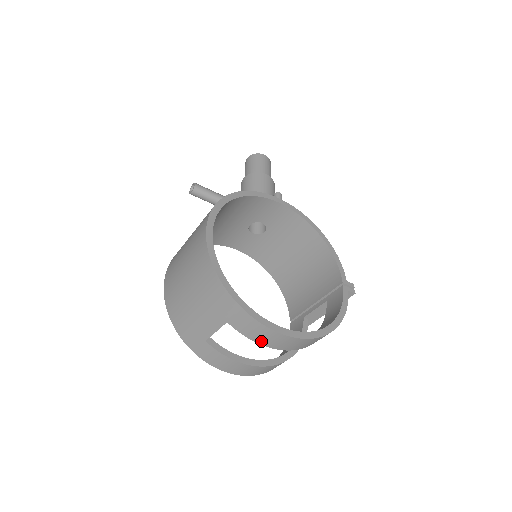
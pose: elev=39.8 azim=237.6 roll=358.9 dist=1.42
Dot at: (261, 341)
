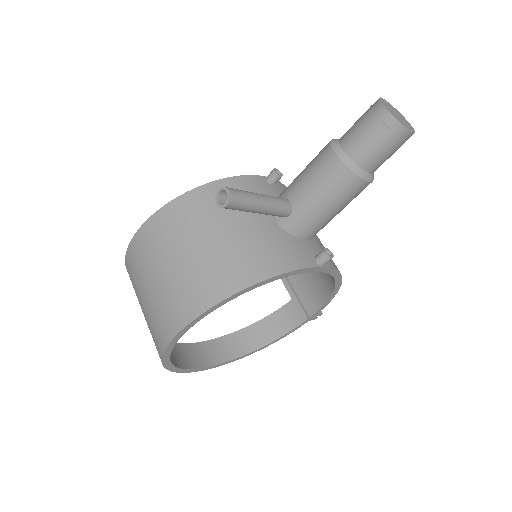
Dot at: occluded
